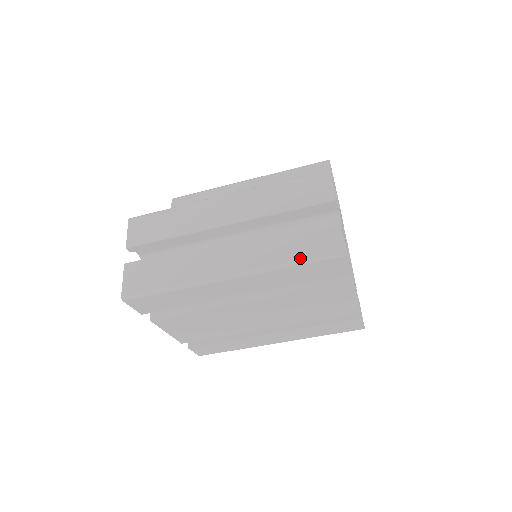
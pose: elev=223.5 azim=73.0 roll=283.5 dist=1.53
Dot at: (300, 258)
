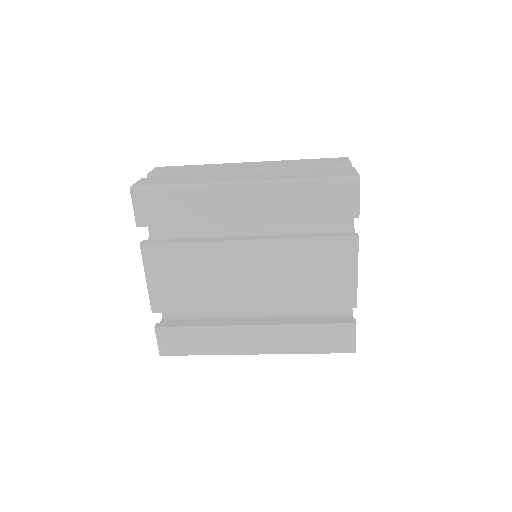
Dot at: (315, 177)
